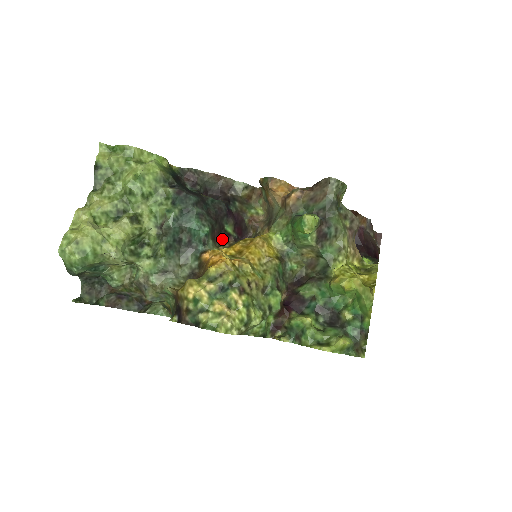
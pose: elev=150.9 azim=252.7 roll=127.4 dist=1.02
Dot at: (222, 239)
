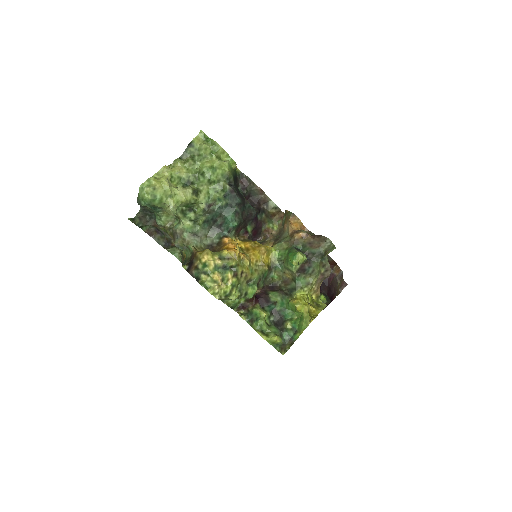
Dot at: (241, 233)
